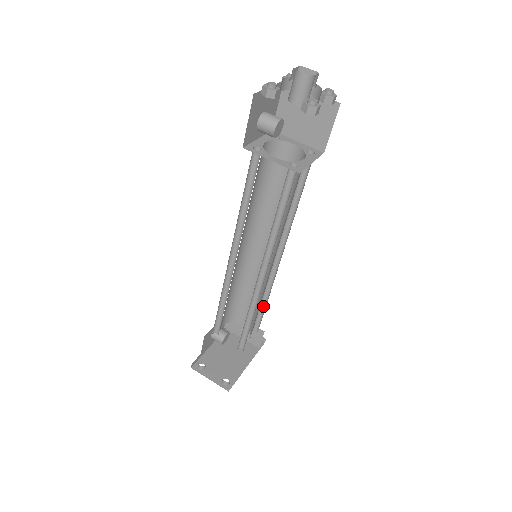
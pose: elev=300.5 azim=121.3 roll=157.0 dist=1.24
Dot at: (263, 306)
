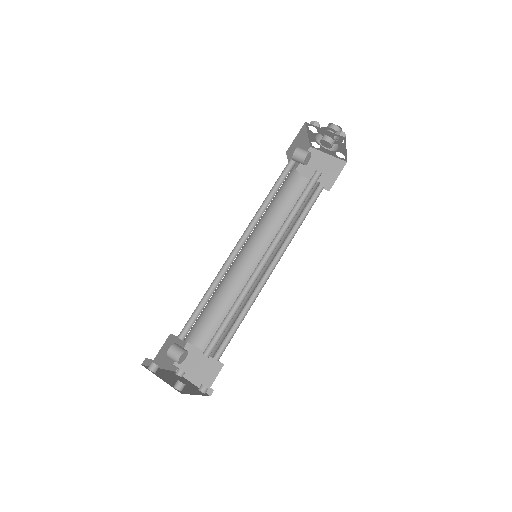
Dot at: (236, 327)
